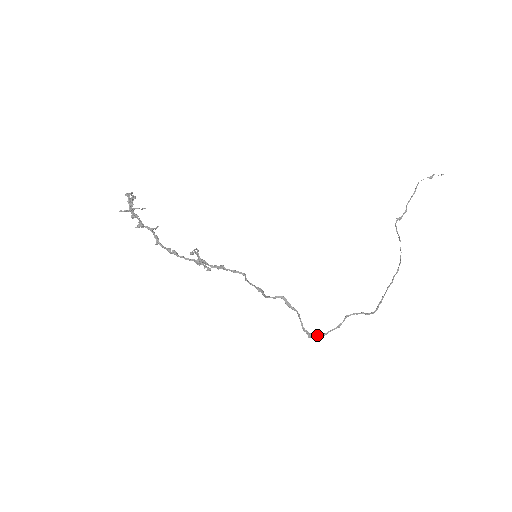
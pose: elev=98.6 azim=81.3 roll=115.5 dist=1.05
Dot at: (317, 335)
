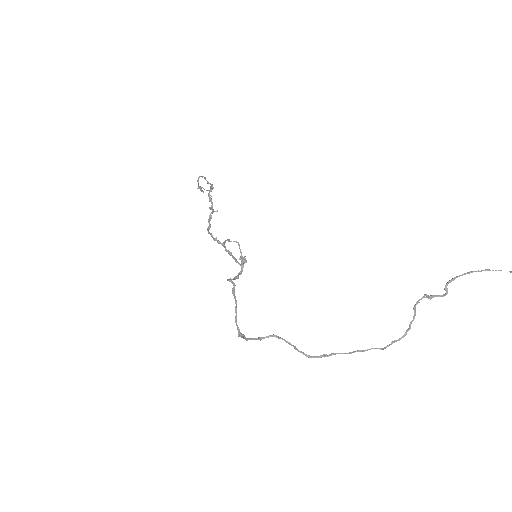
Dot at: (243, 337)
